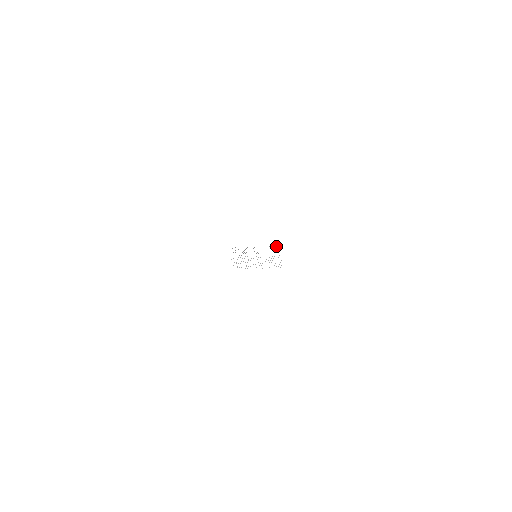
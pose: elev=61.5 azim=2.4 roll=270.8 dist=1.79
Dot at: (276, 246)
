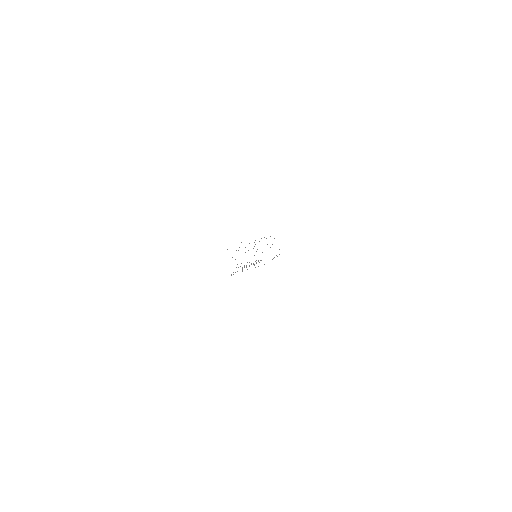
Dot at: occluded
